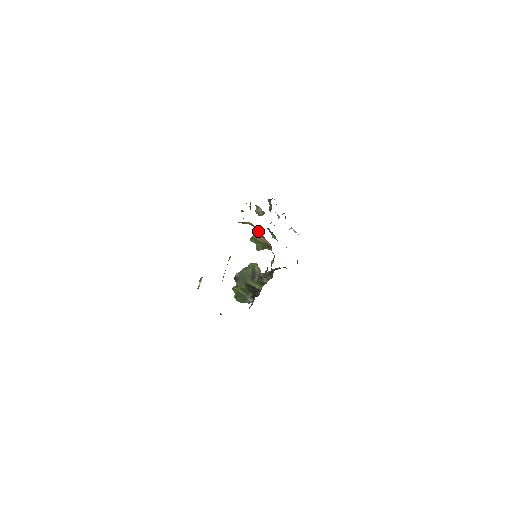
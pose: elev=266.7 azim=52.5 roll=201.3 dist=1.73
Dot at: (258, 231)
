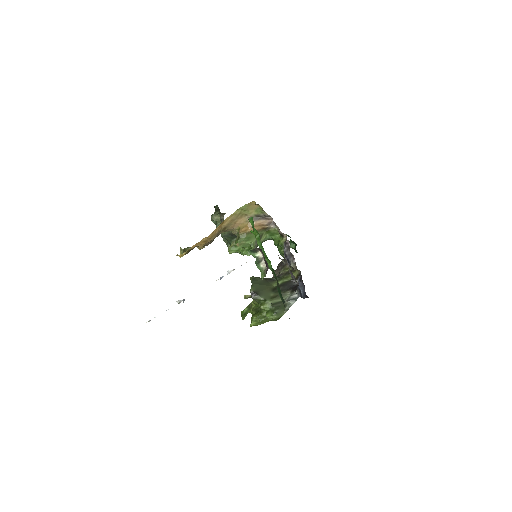
Dot at: (247, 217)
